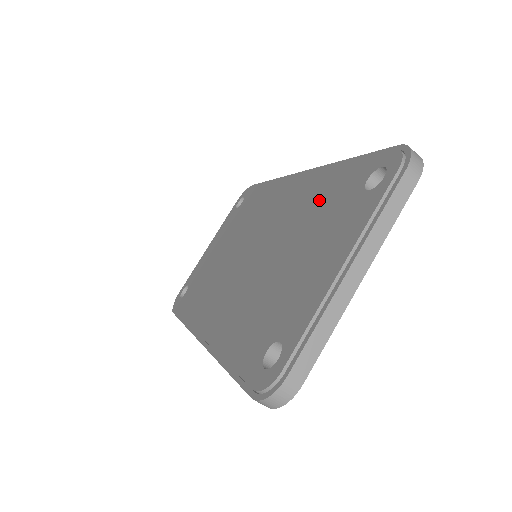
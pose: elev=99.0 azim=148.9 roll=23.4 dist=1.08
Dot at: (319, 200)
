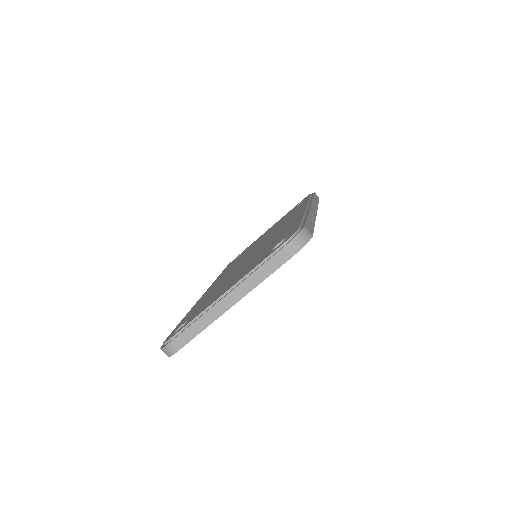
Dot at: (277, 238)
